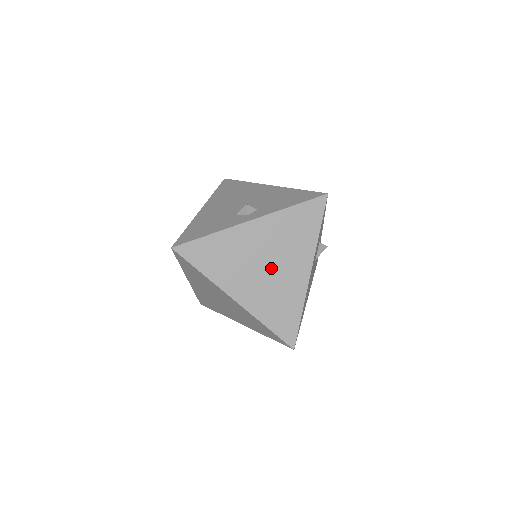
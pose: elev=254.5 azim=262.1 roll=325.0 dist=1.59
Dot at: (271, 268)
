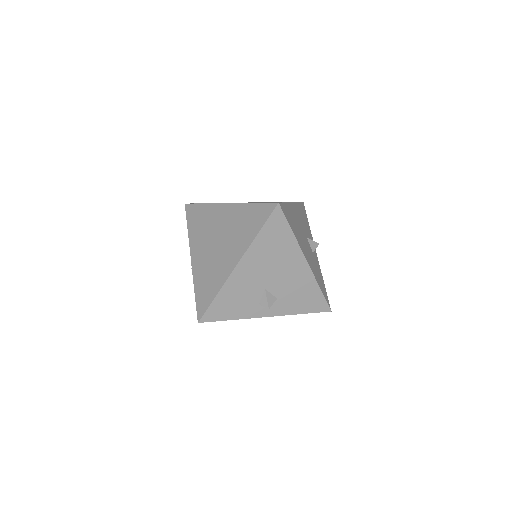
Dot at: occluded
